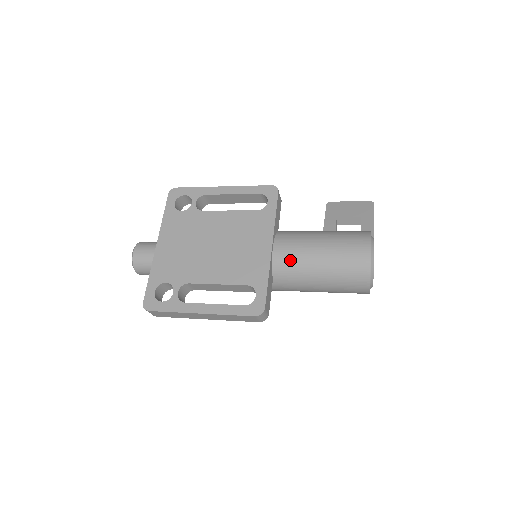
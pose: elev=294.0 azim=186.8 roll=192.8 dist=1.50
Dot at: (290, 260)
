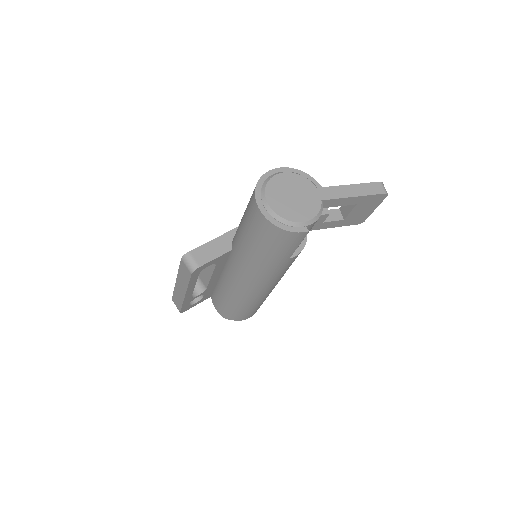
Dot at: occluded
